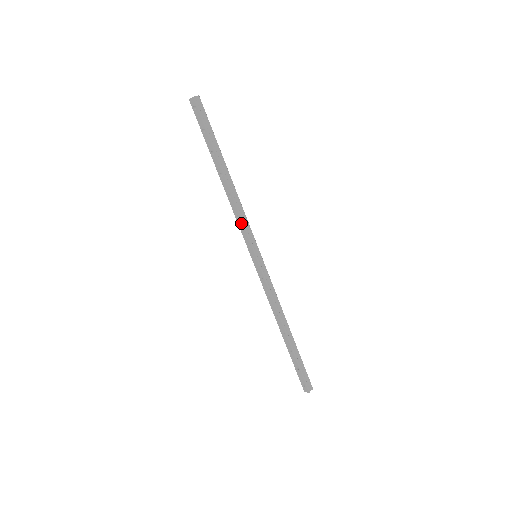
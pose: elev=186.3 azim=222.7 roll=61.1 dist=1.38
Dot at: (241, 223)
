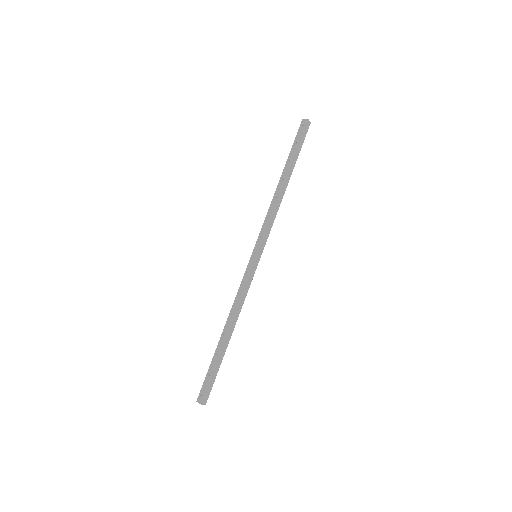
Dot at: (267, 223)
